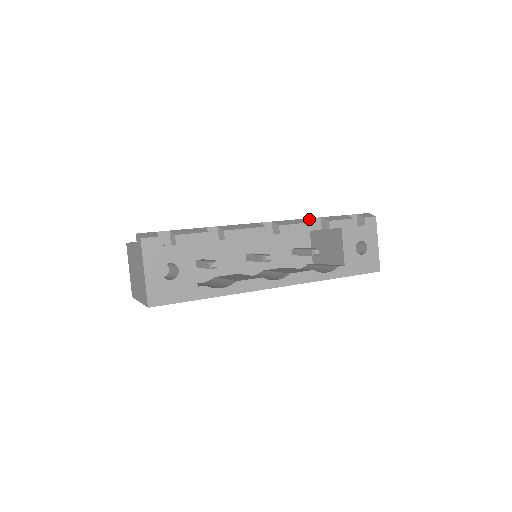
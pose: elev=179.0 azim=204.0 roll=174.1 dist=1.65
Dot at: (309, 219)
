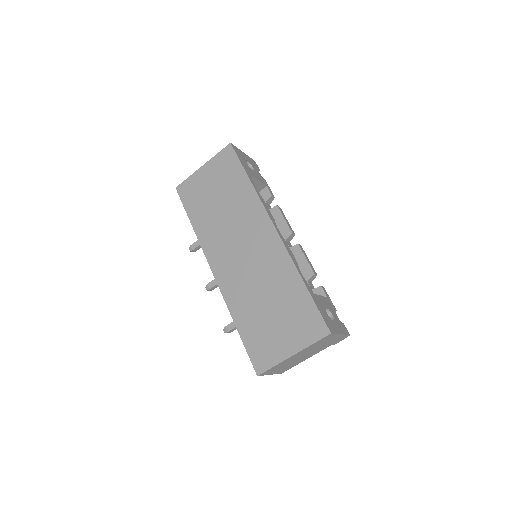
Dot at: occluded
